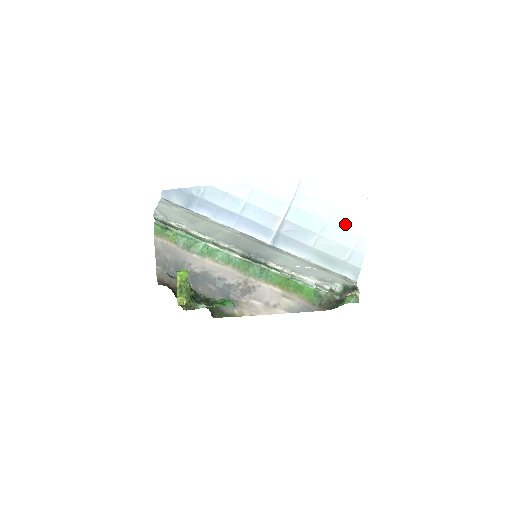
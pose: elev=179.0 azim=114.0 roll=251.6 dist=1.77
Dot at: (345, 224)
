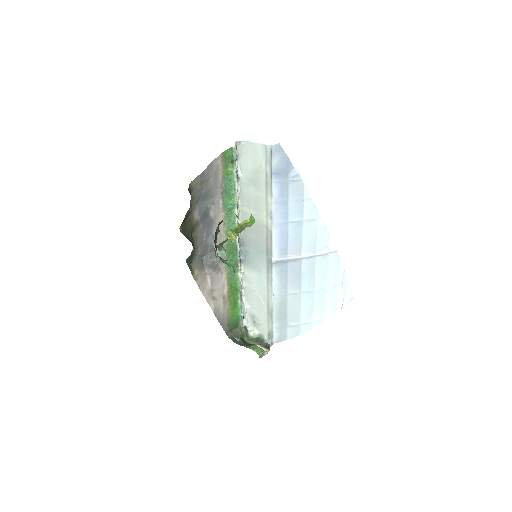
Dot at: (318, 305)
